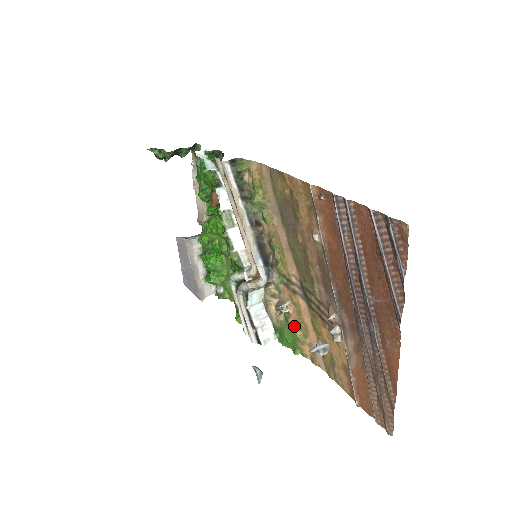
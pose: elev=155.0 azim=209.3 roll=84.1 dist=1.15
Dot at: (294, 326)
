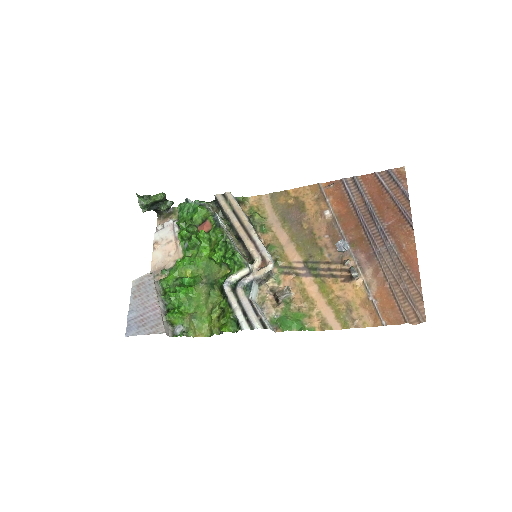
Dot at: (298, 305)
